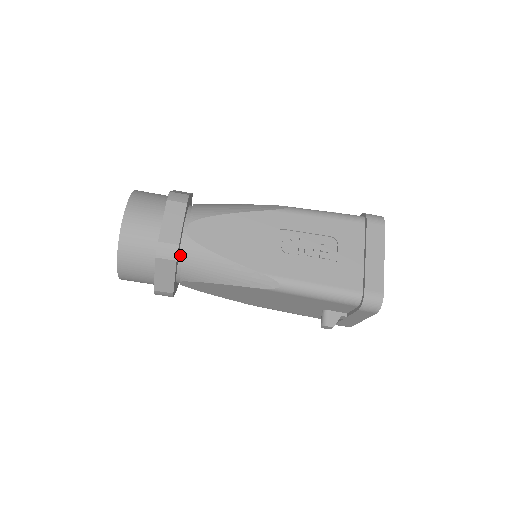
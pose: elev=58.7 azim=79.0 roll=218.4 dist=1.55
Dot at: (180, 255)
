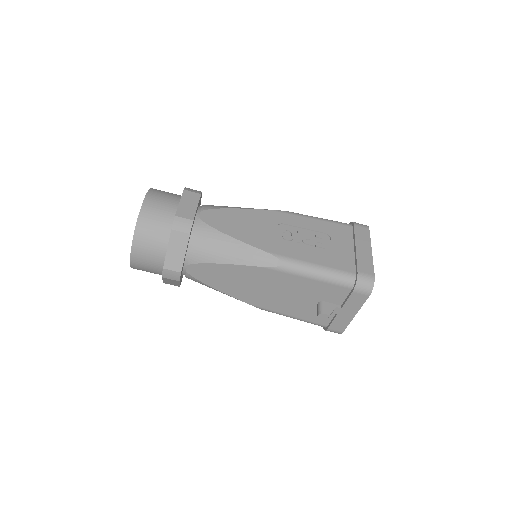
Dot at: (192, 235)
